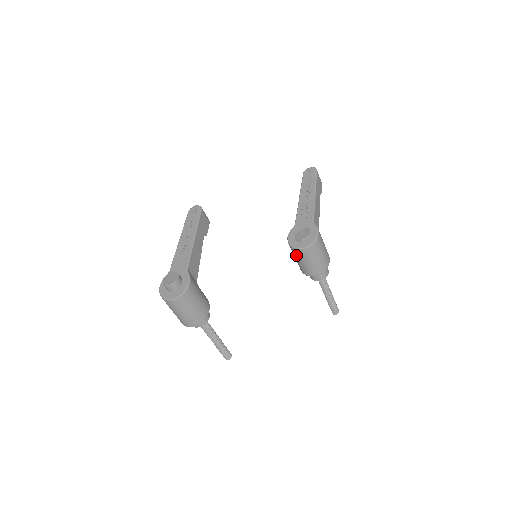
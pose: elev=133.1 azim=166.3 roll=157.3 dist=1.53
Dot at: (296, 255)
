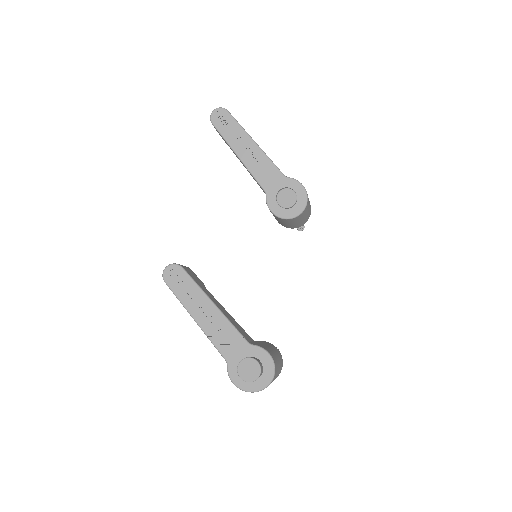
Dot at: (290, 222)
